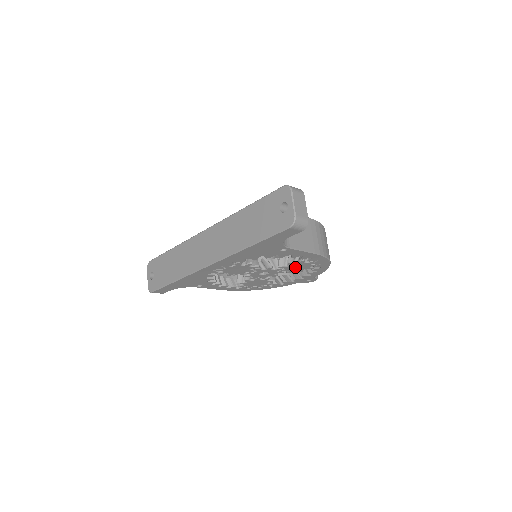
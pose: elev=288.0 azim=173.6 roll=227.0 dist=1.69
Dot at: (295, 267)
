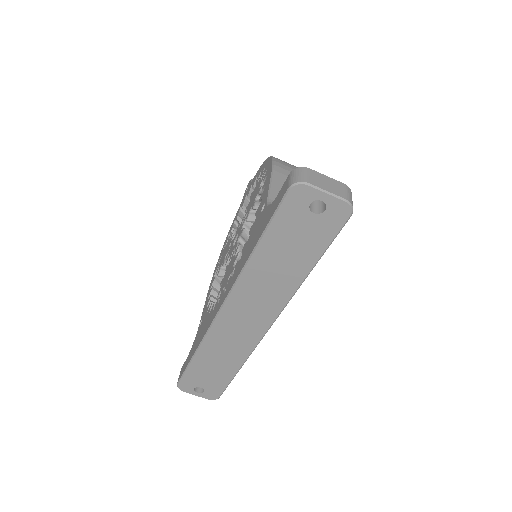
Dot at: occluded
